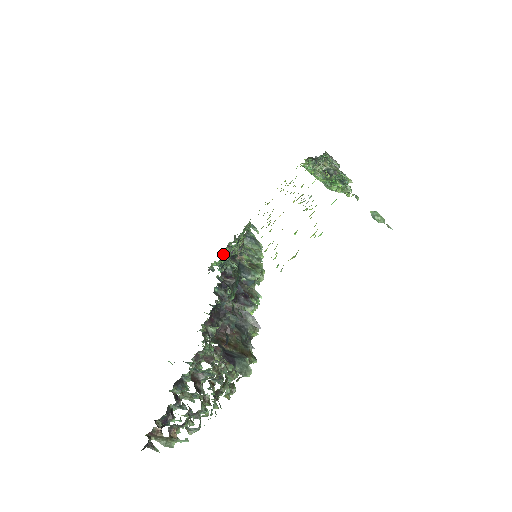
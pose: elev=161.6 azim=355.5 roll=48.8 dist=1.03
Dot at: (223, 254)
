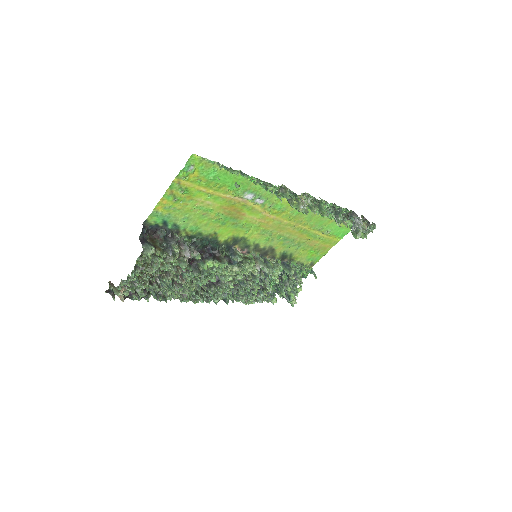
Dot at: occluded
